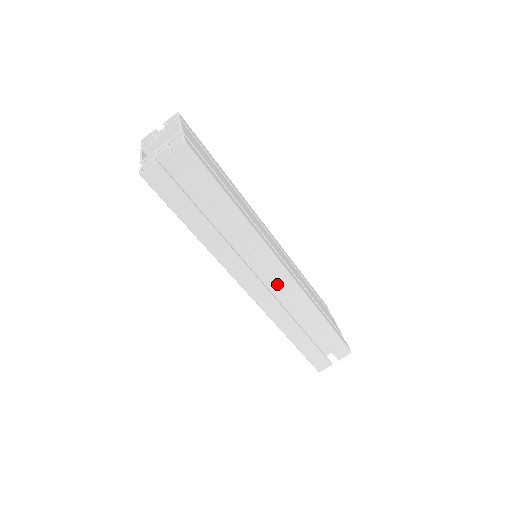
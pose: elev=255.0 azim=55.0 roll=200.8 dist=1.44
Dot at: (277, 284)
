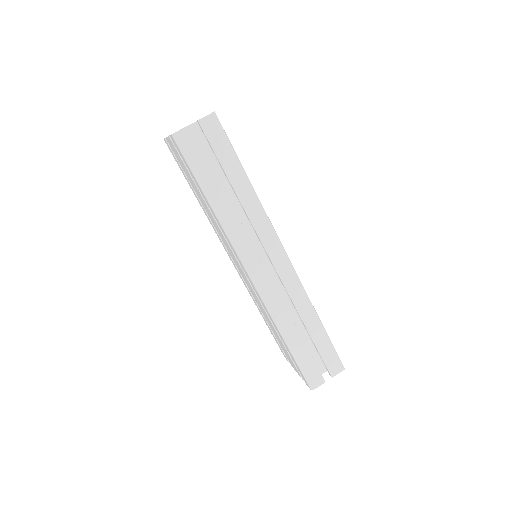
Dot at: (279, 271)
